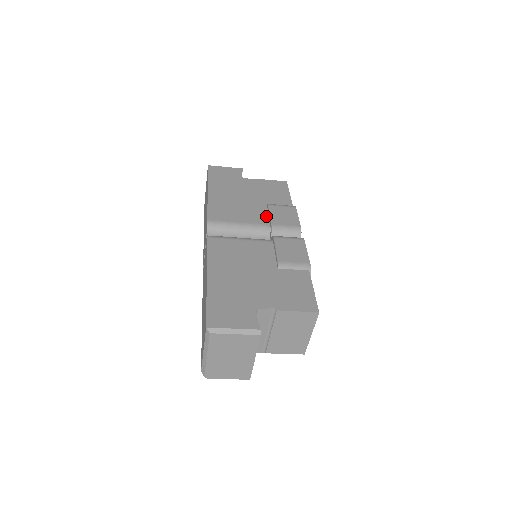
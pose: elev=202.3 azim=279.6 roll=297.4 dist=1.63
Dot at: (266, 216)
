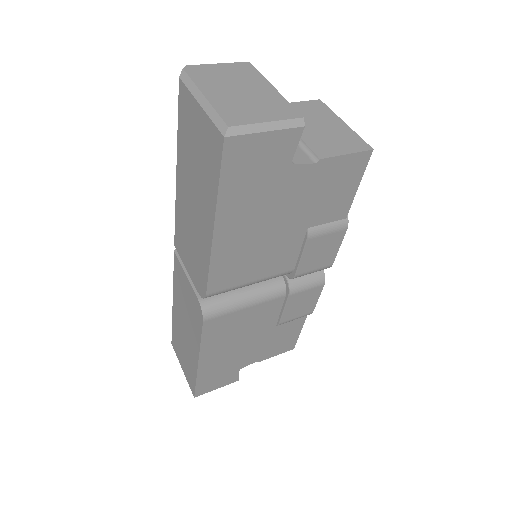
Dot at: (295, 256)
